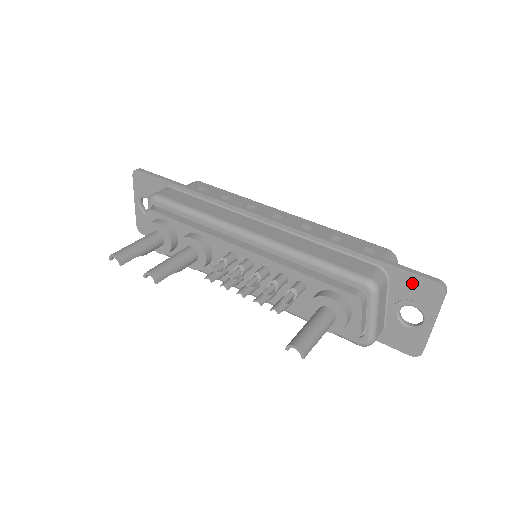
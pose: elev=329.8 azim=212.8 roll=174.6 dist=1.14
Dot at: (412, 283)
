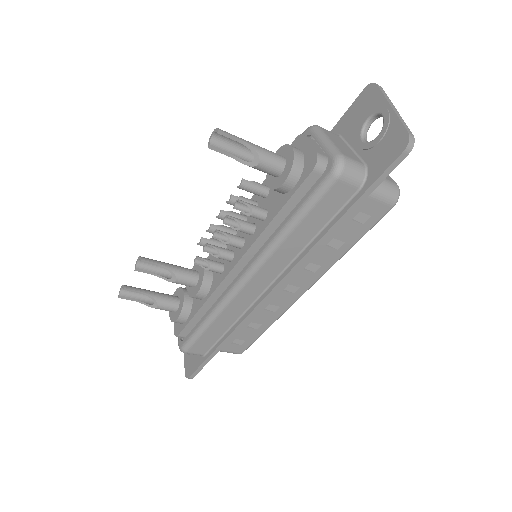
Dot at: (353, 113)
